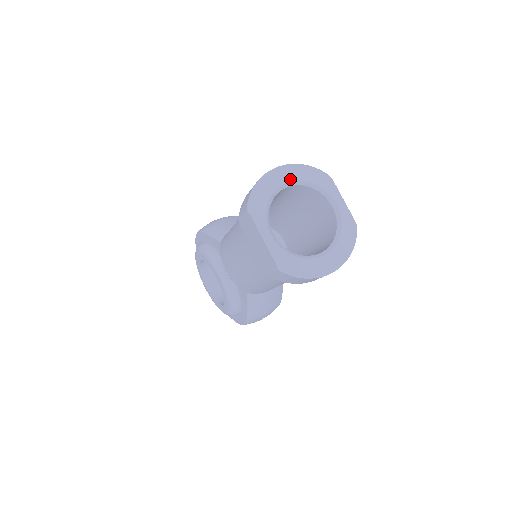
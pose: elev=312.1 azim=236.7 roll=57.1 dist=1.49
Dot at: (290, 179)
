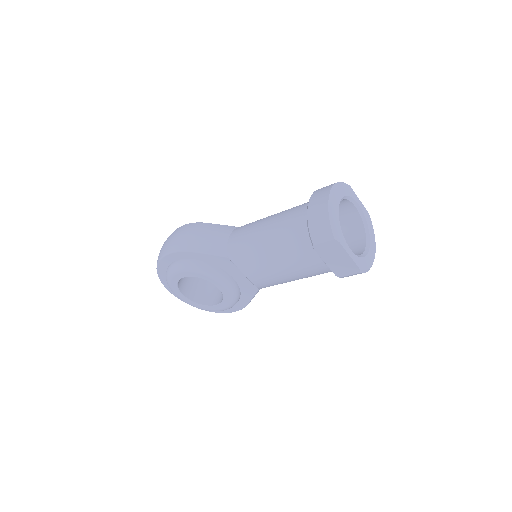
Dot at: (339, 200)
